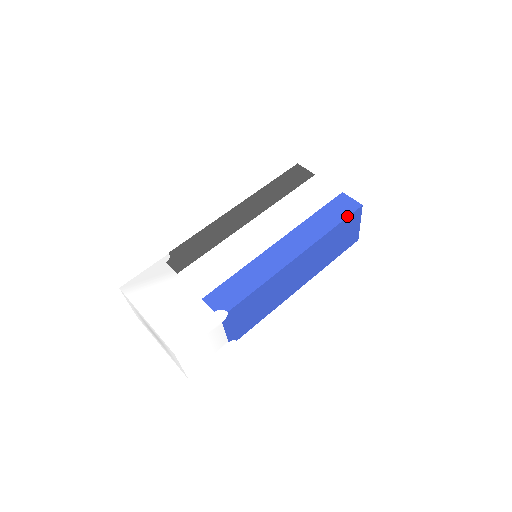
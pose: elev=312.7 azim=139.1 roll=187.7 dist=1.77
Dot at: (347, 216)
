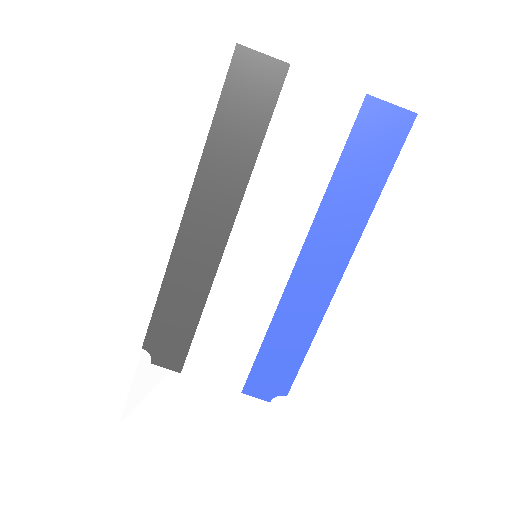
Dot at: (396, 157)
